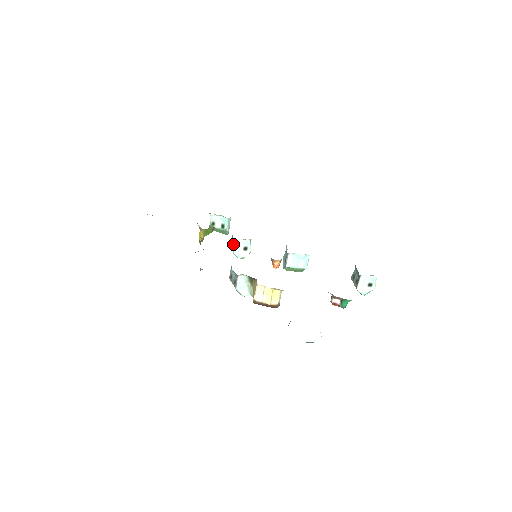
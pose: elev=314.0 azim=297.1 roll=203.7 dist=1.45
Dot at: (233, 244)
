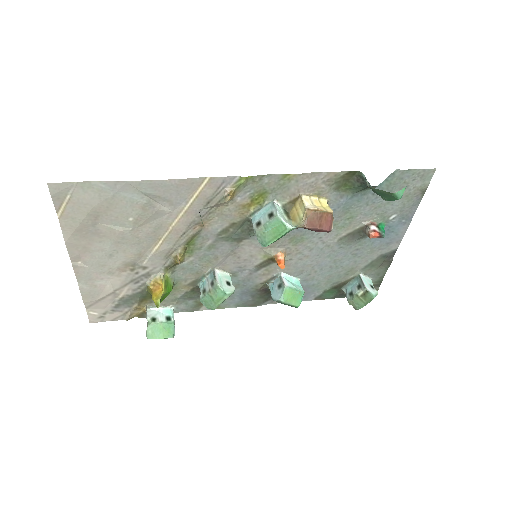
Dot at: (213, 275)
